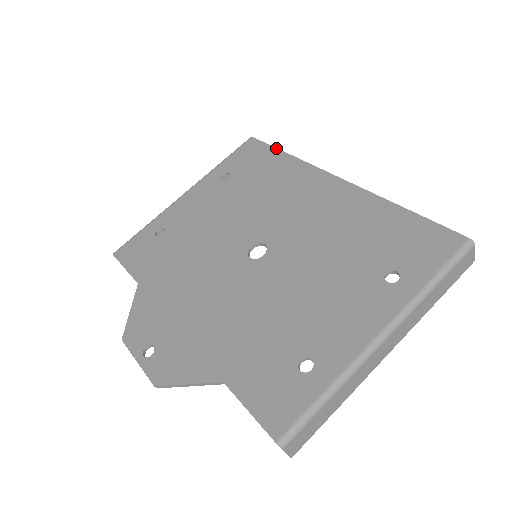
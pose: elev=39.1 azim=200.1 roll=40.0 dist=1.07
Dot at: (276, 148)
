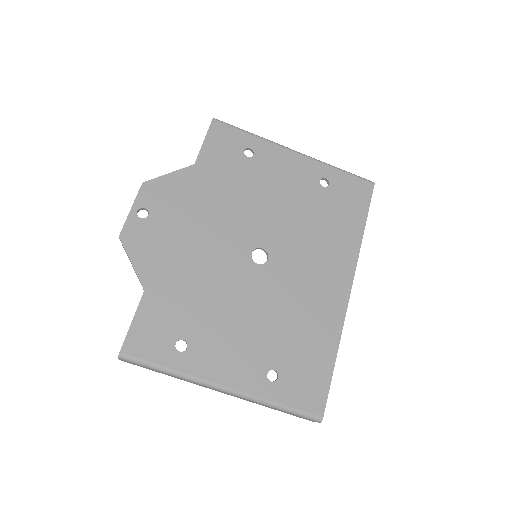
Dot at: (367, 216)
